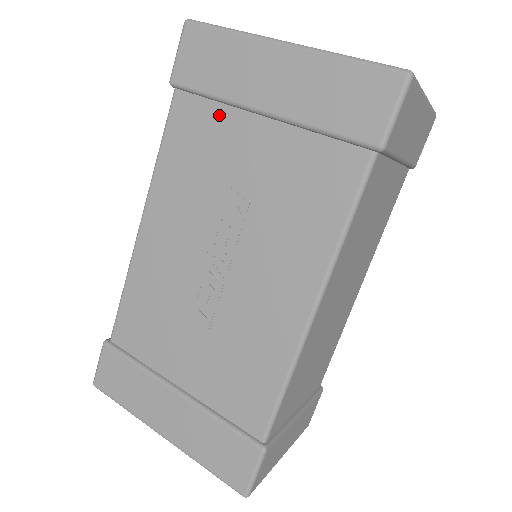
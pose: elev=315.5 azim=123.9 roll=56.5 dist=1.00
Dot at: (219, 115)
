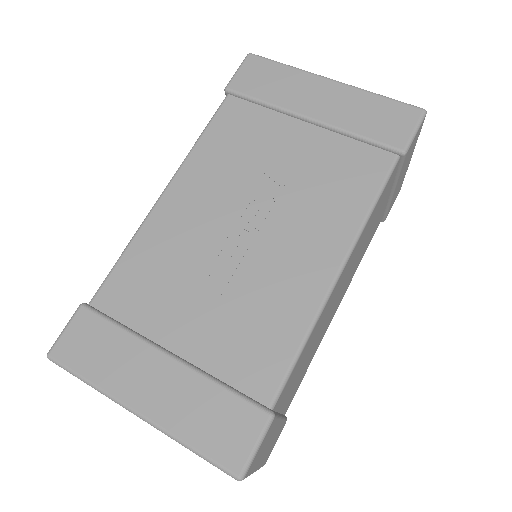
Dot at: (267, 117)
